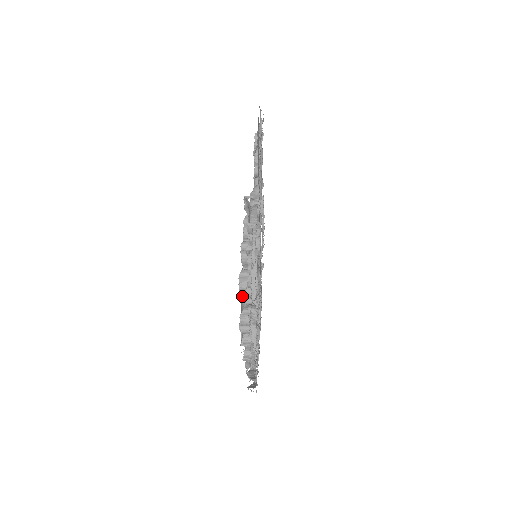
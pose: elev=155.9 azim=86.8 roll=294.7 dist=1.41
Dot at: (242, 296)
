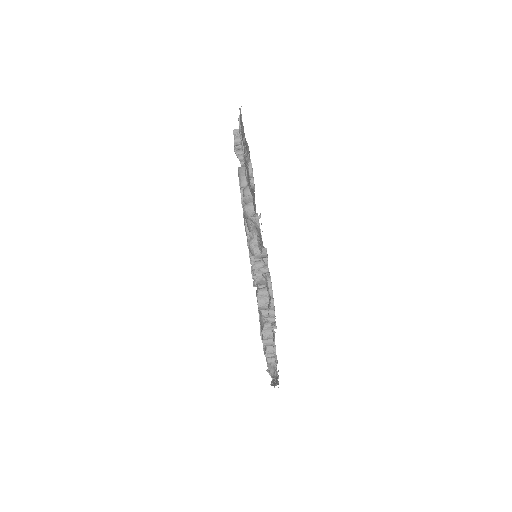
Dot at: (262, 313)
